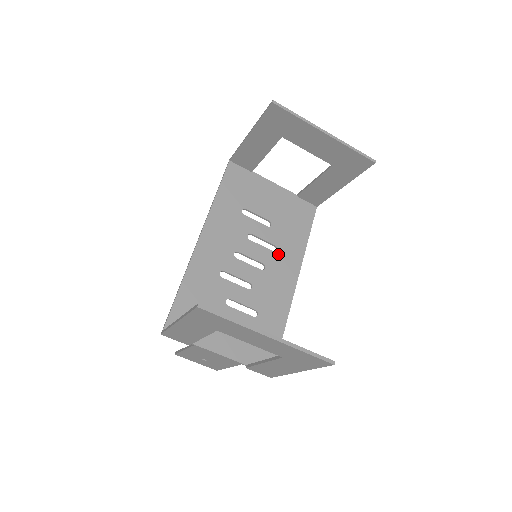
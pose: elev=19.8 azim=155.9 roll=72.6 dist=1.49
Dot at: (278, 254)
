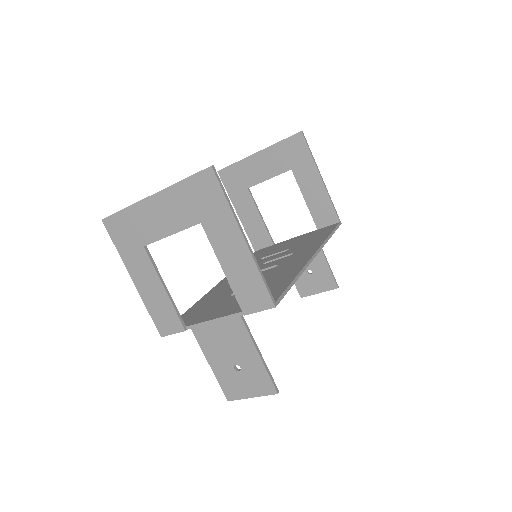
Dot at: (294, 255)
